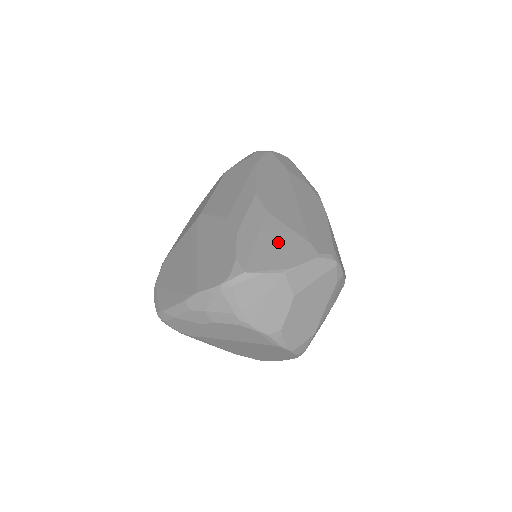
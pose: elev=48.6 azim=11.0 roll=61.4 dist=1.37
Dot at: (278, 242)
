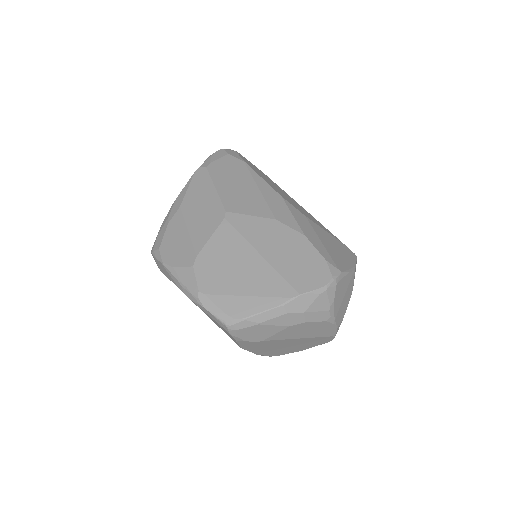
Dot at: (332, 244)
